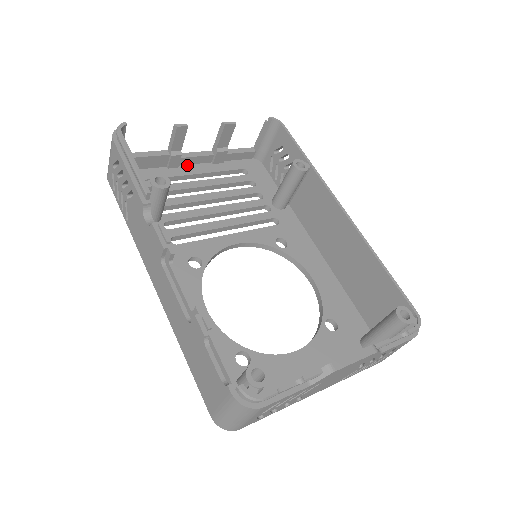
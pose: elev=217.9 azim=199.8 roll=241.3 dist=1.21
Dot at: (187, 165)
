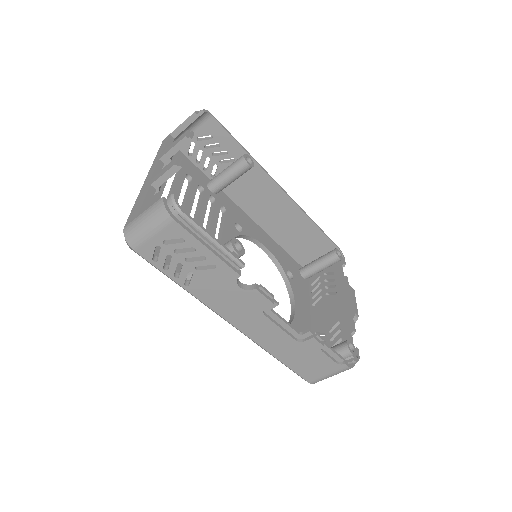
Dot at: occluded
